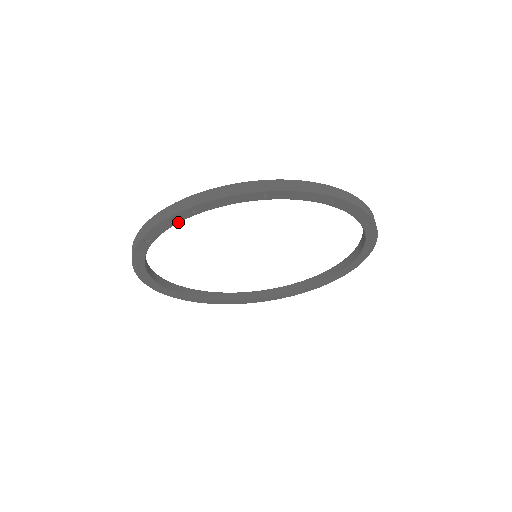
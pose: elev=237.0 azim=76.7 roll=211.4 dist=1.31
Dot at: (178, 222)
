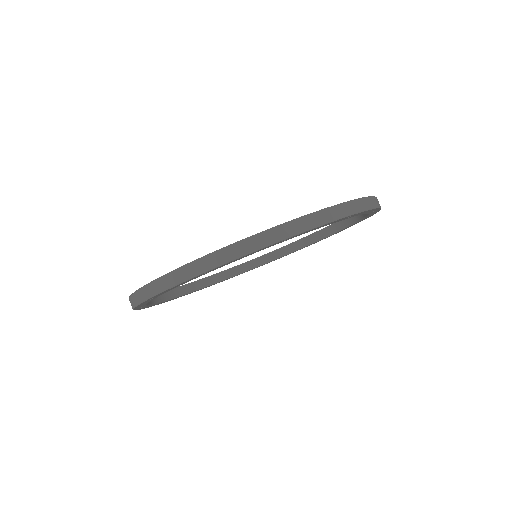
Dot at: (149, 301)
